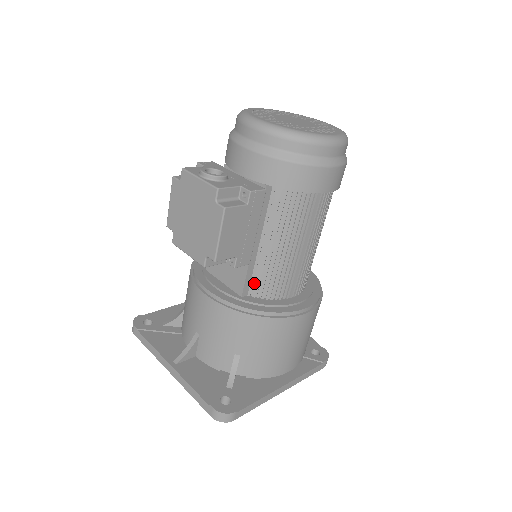
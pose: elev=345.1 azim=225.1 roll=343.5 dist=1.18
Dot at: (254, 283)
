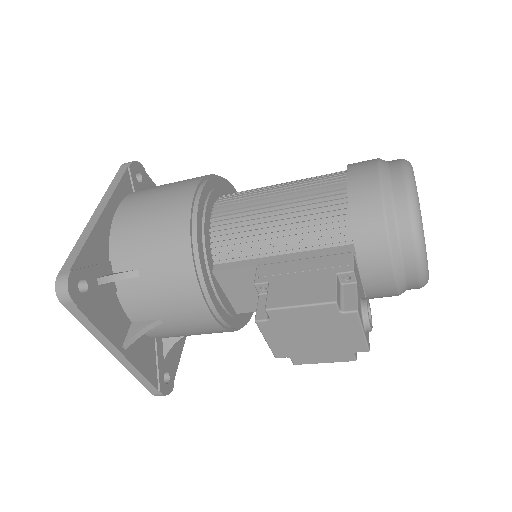
Dot at: occluded
